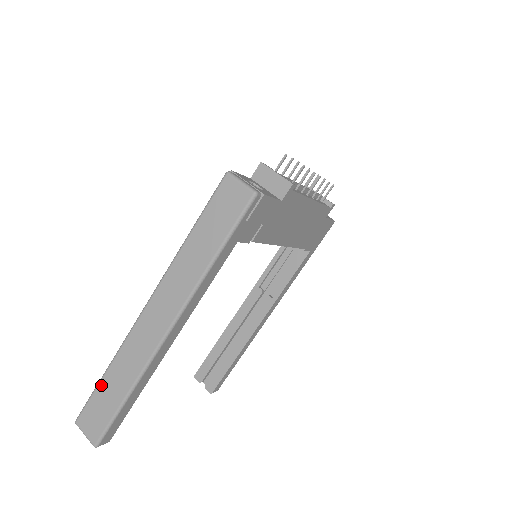
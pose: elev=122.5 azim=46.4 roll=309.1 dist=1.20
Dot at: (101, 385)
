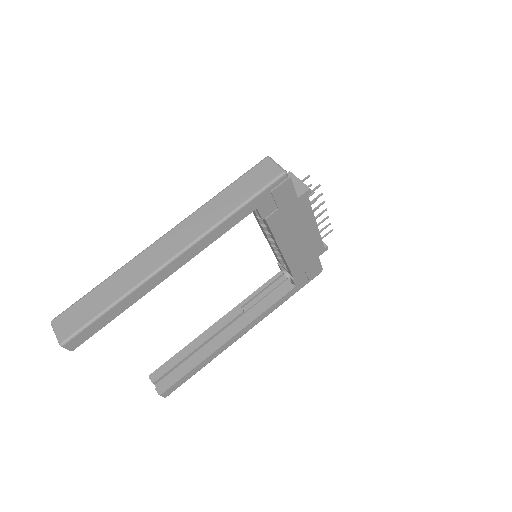
Dot at: (93, 292)
